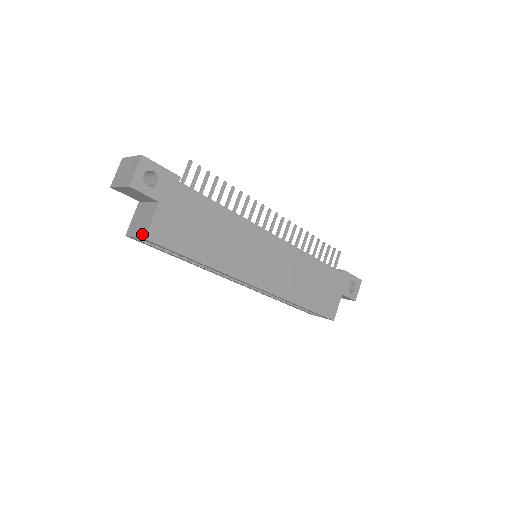
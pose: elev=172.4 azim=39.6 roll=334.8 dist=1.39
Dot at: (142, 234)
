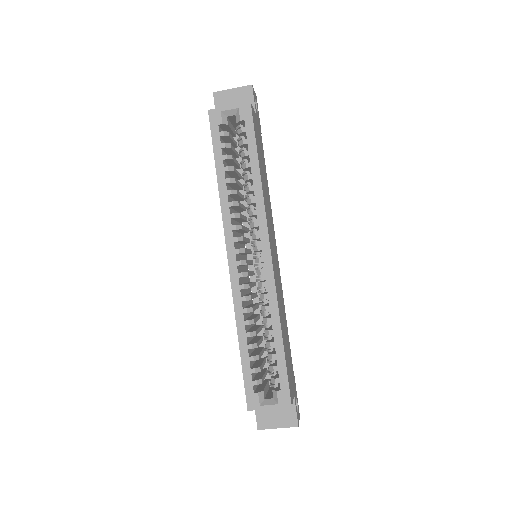
Dot at: (243, 104)
